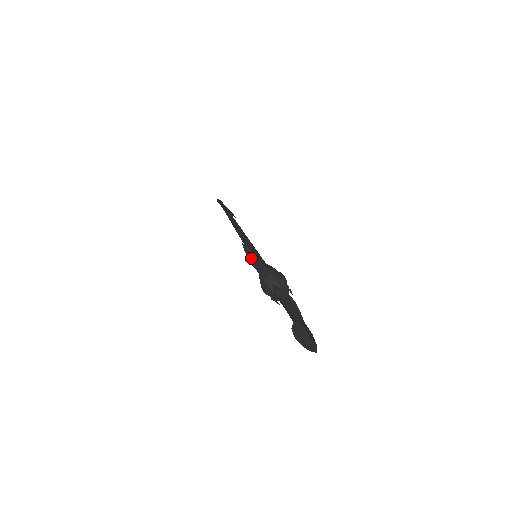
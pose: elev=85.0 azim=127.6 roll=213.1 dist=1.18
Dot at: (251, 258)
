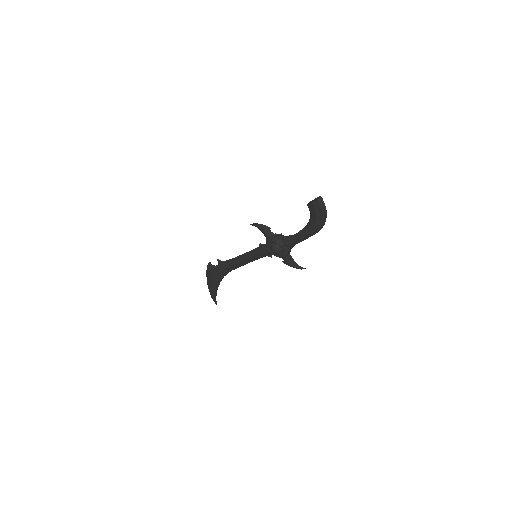
Dot at: (260, 225)
